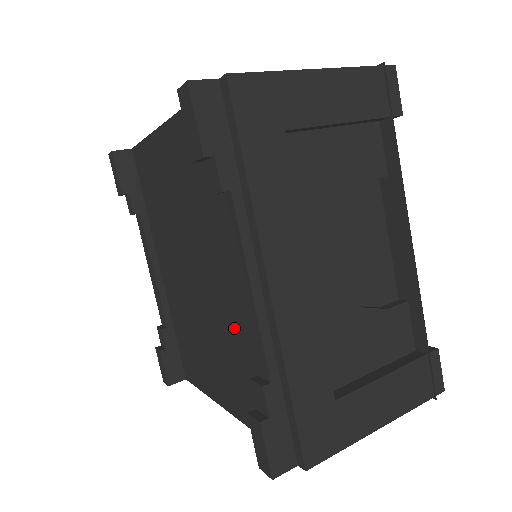
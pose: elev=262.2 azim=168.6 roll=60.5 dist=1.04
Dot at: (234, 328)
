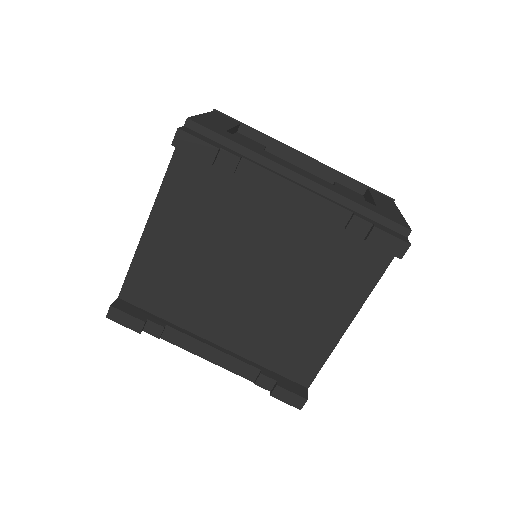
Dot at: (305, 246)
